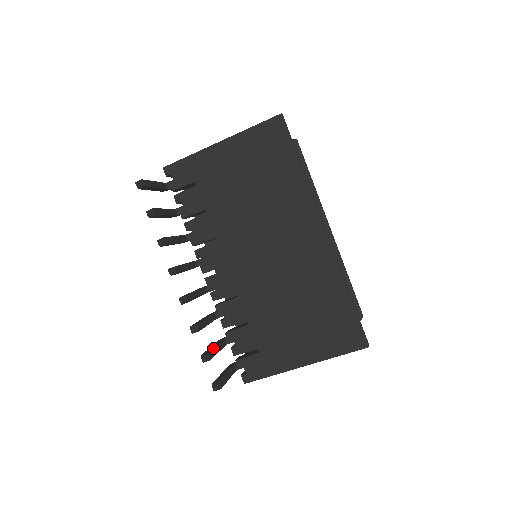
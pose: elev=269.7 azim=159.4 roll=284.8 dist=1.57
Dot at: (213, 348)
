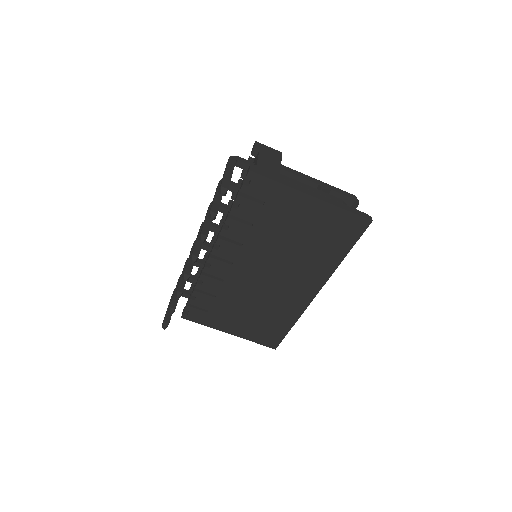
Dot at: occluded
